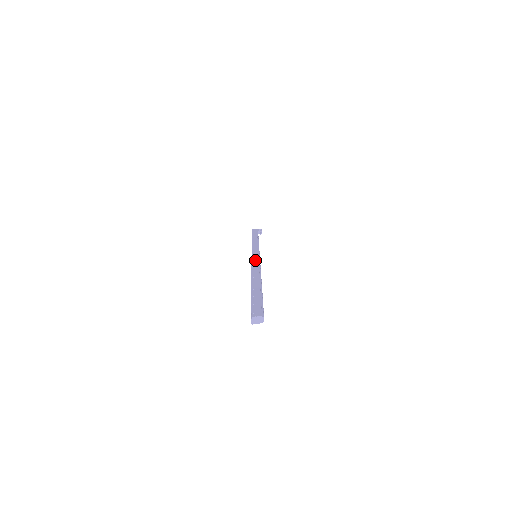
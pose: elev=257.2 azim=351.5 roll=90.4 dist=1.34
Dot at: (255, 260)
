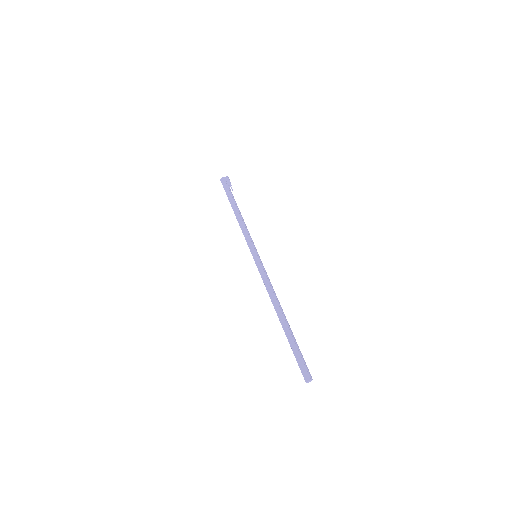
Dot at: (262, 273)
